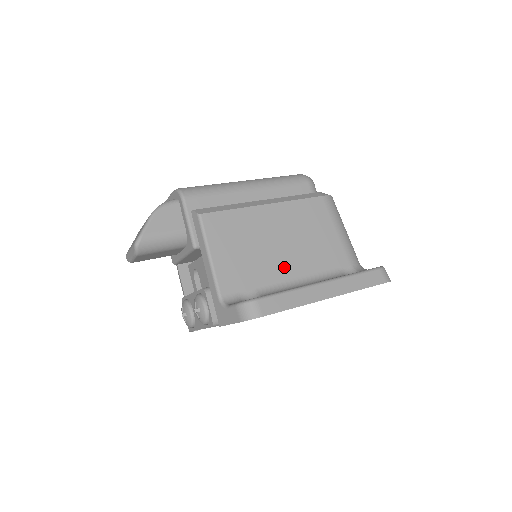
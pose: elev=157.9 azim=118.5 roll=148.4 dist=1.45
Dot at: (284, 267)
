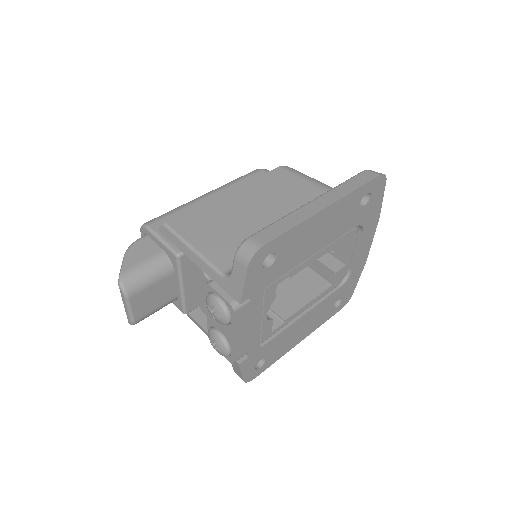
Dot at: occluded
